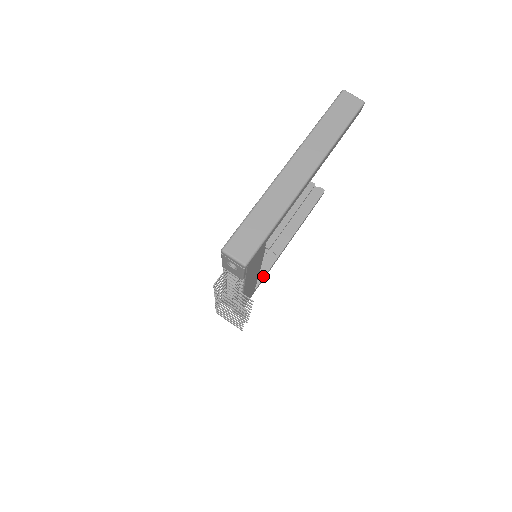
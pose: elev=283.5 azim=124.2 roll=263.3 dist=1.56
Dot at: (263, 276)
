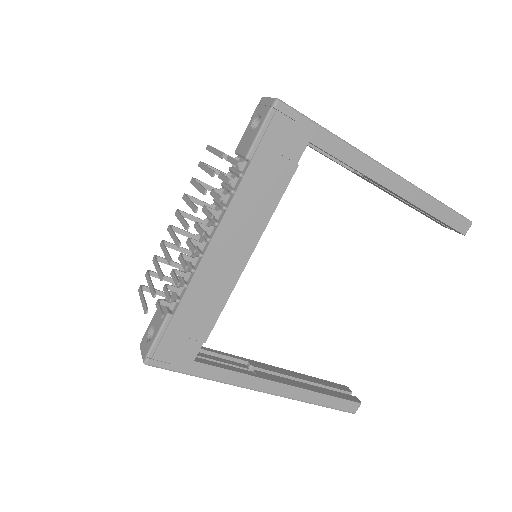
Dot at: (220, 366)
